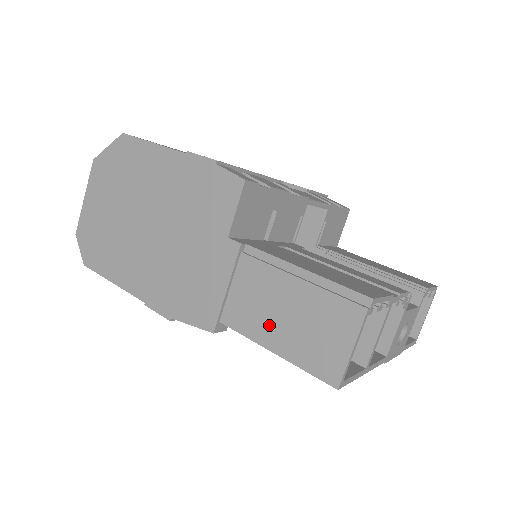
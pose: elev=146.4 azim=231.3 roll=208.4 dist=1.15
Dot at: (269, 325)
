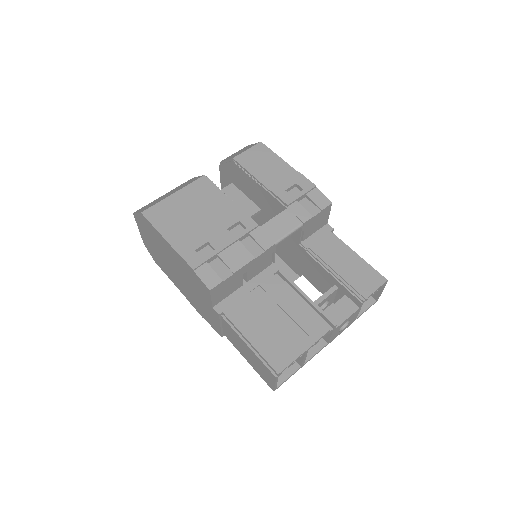
Dot at: (242, 351)
